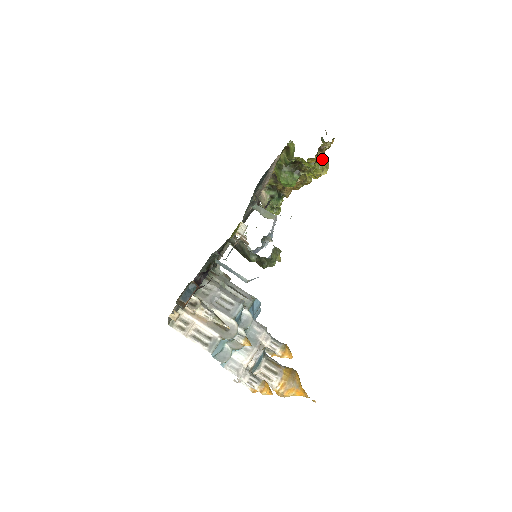
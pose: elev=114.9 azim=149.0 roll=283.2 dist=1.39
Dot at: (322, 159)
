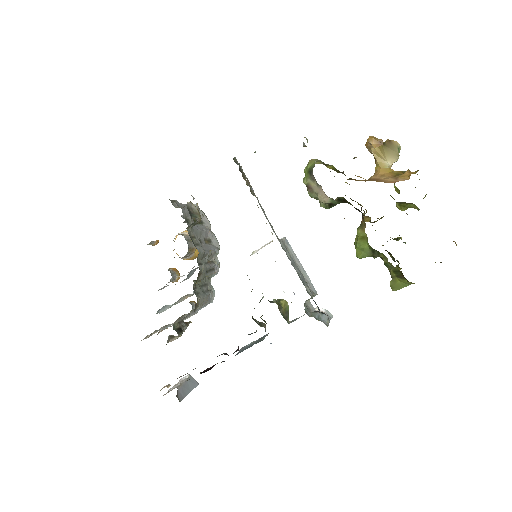
Dot at: occluded
